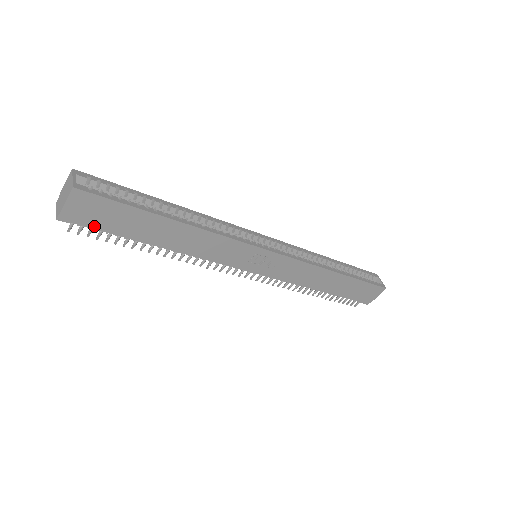
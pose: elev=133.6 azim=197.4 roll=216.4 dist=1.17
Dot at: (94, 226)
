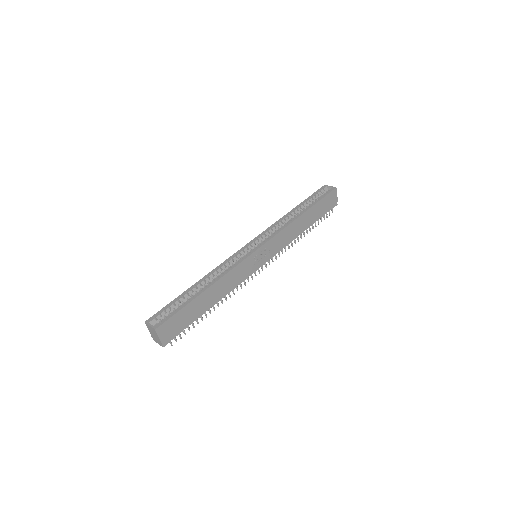
Dot at: (179, 332)
